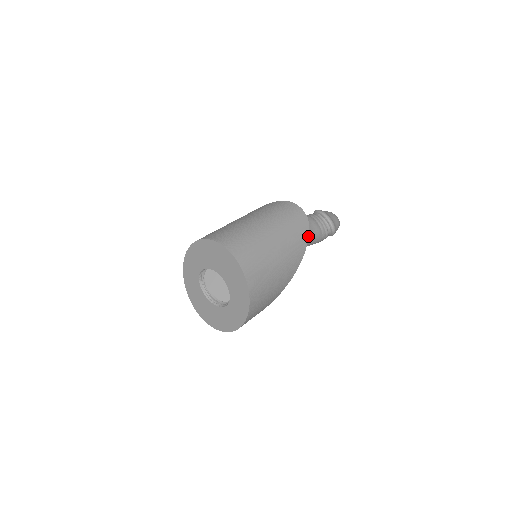
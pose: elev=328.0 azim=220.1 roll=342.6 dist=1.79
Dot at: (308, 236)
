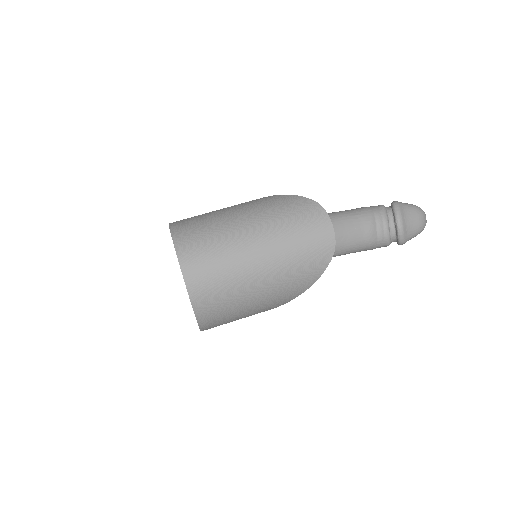
Dot at: (323, 271)
